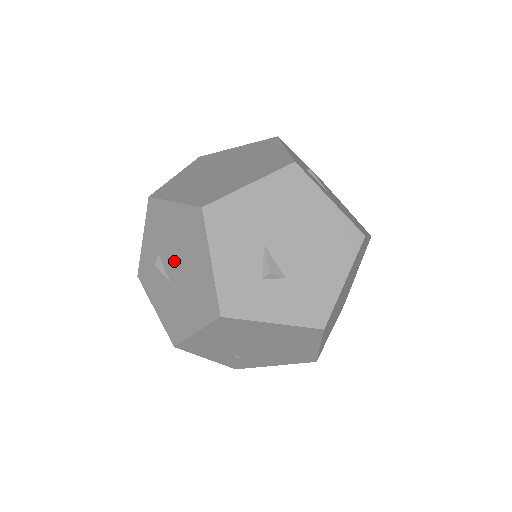
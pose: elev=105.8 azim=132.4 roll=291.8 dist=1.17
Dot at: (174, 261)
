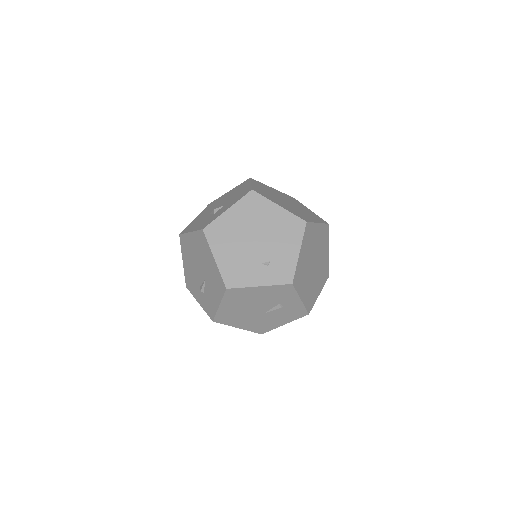
Dot at: (198, 270)
